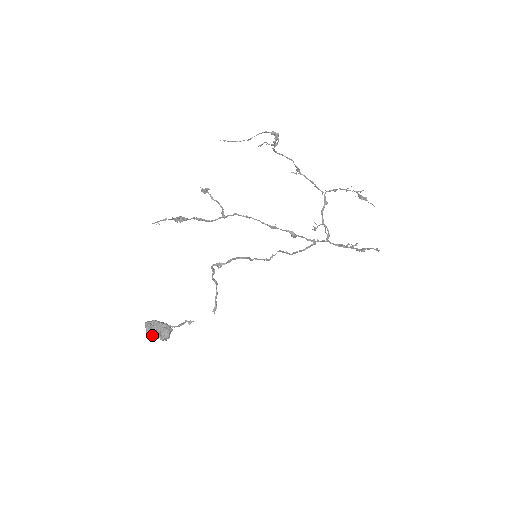
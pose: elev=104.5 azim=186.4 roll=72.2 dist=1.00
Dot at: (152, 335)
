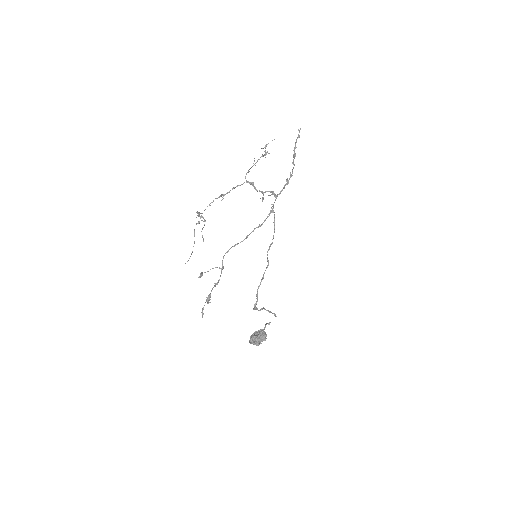
Dot at: (259, 343)
